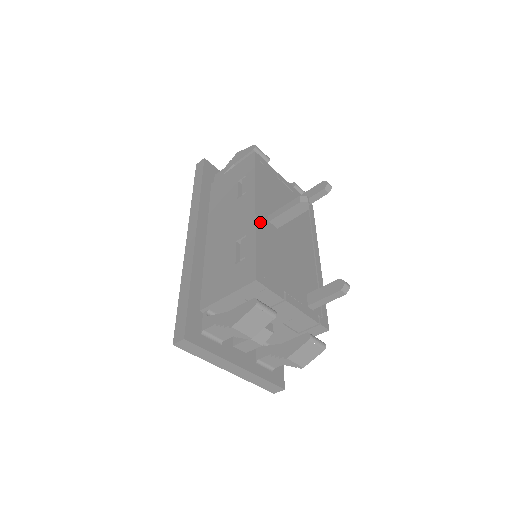
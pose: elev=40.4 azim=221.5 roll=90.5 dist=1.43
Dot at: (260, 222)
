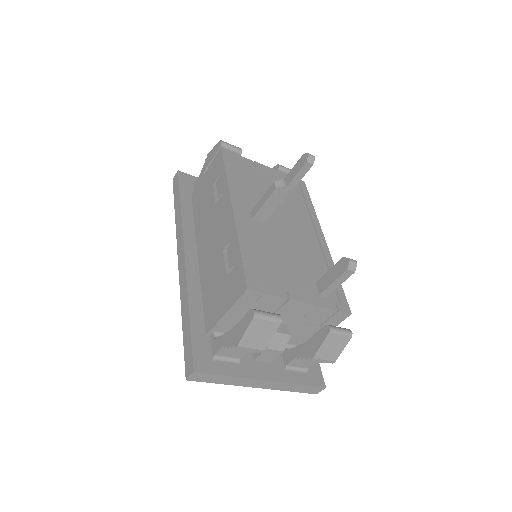
Dot at: (241, 223)
